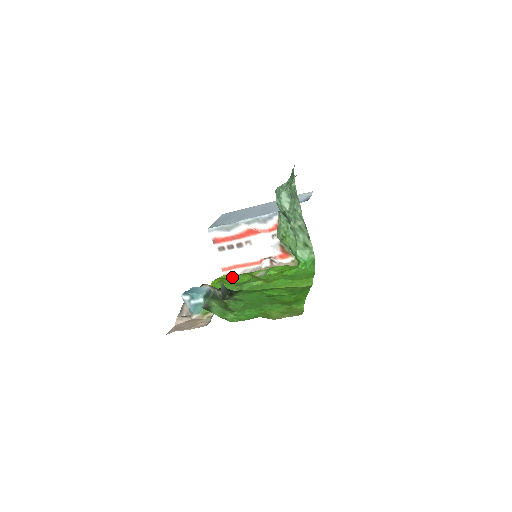
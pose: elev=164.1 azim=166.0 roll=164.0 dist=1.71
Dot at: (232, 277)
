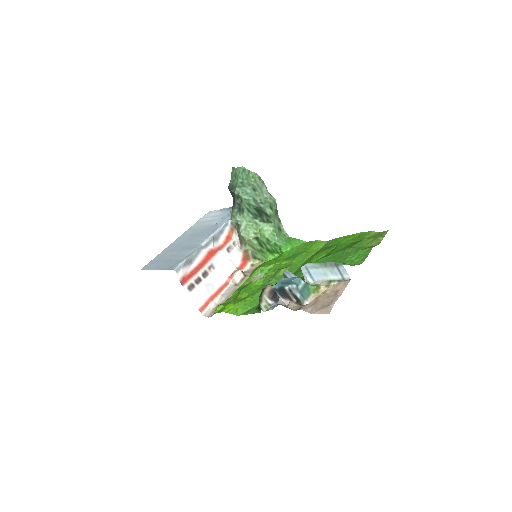
Dot at: (242, 292)
